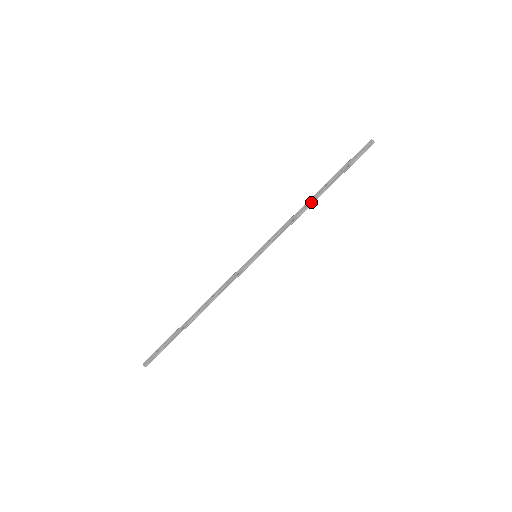
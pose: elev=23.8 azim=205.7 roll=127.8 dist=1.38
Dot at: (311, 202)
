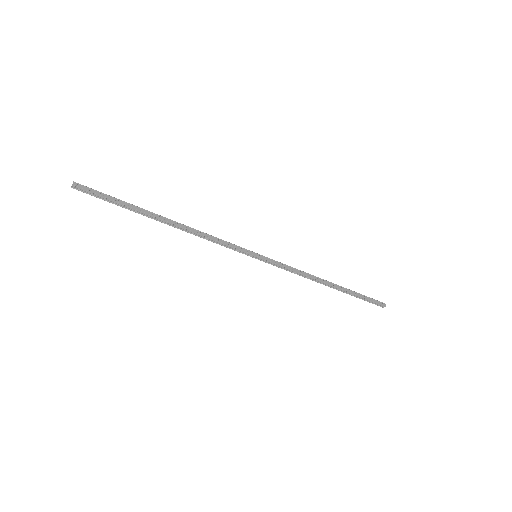
Dot at: (323, 282)
